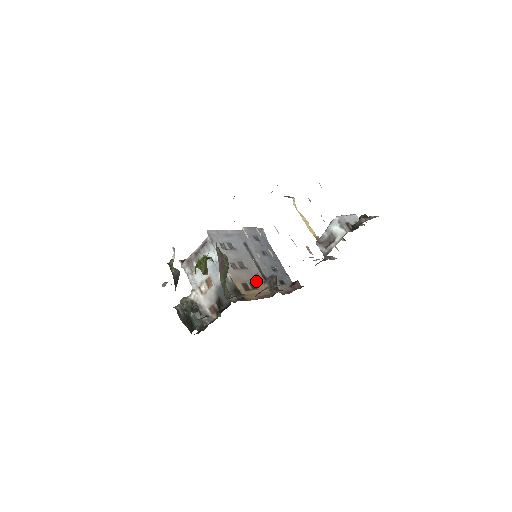
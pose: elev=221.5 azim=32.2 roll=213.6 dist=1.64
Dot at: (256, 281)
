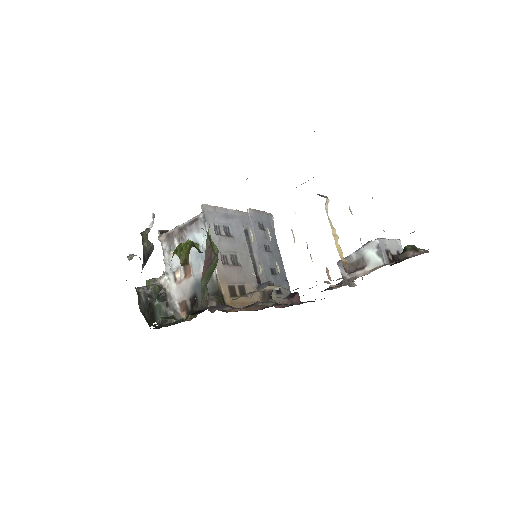
Dot at: (247, 285)
